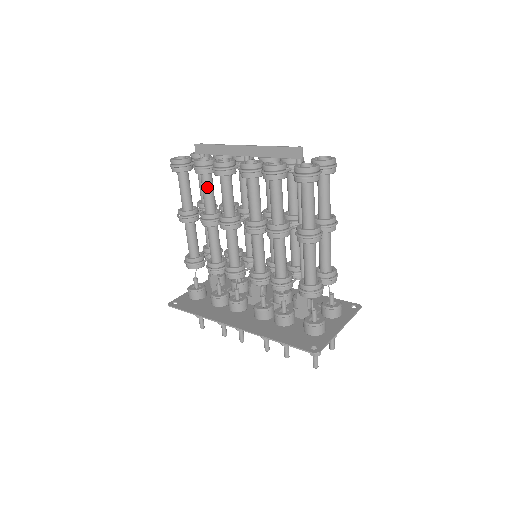
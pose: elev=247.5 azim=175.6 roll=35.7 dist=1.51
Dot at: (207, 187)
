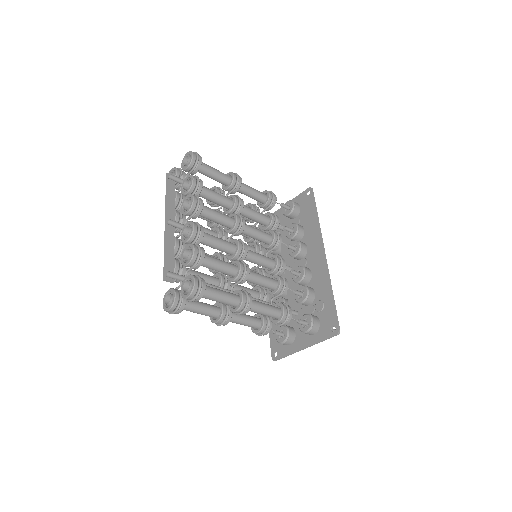
Dot at: occluded
